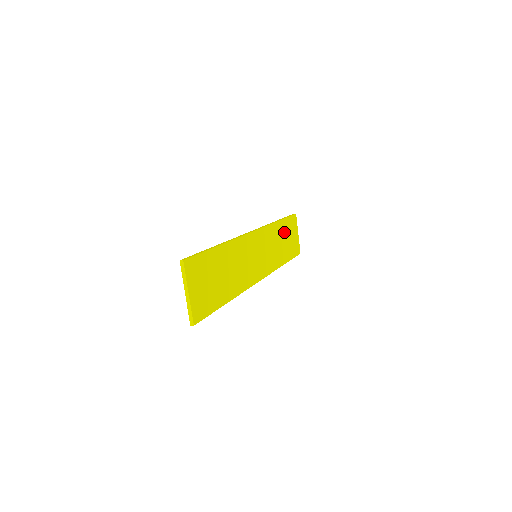
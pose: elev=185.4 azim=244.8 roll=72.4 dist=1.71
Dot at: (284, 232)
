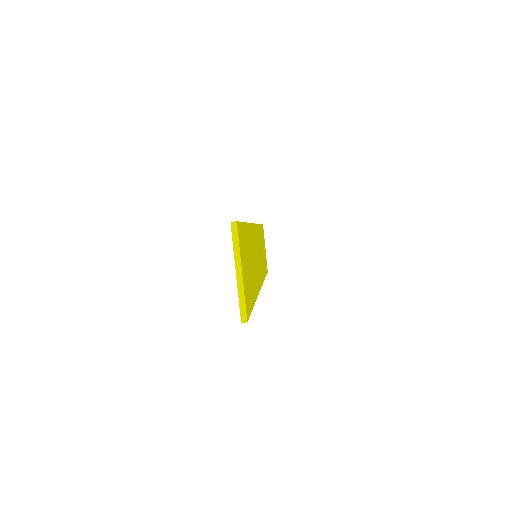
Dot at: occluded
